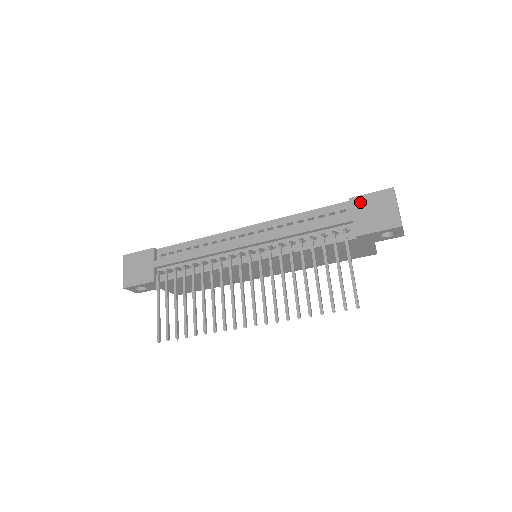
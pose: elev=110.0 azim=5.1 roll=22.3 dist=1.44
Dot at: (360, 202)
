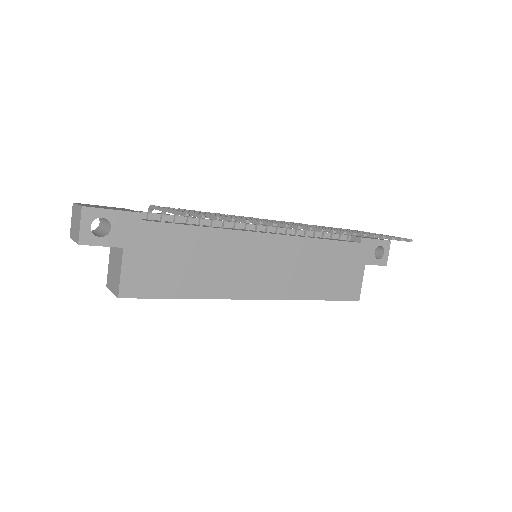
Dot at: occluded
